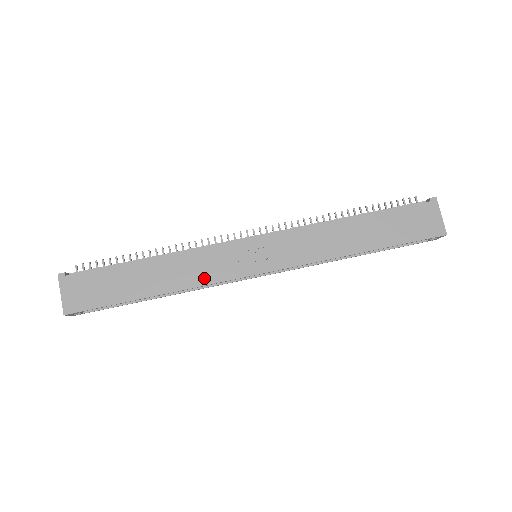
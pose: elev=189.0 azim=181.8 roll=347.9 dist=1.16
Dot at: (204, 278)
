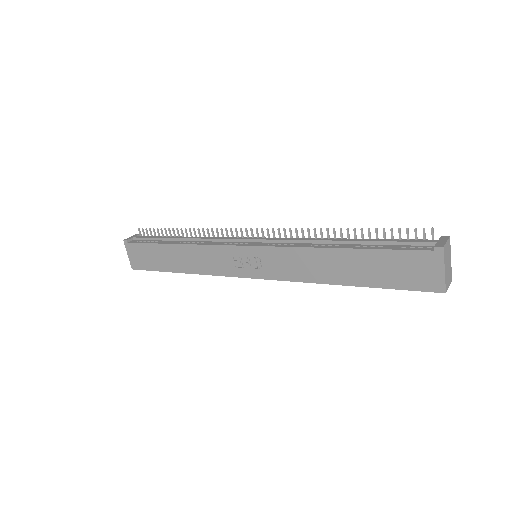
Dot at: (211, 269)
